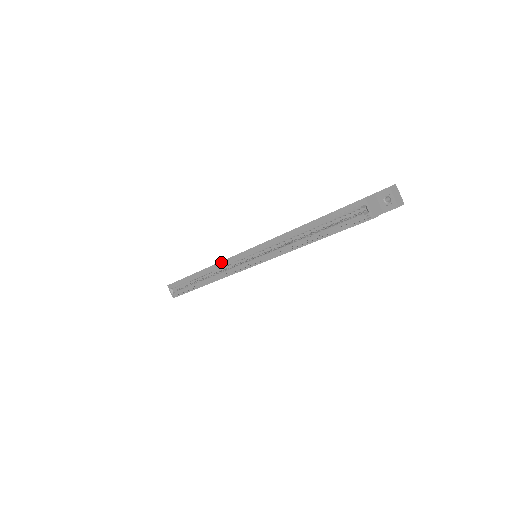
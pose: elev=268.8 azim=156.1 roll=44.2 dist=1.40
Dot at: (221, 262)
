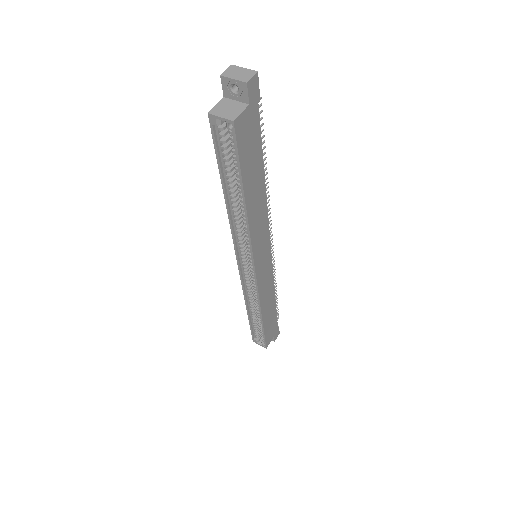
Dot at: (242, 288)
